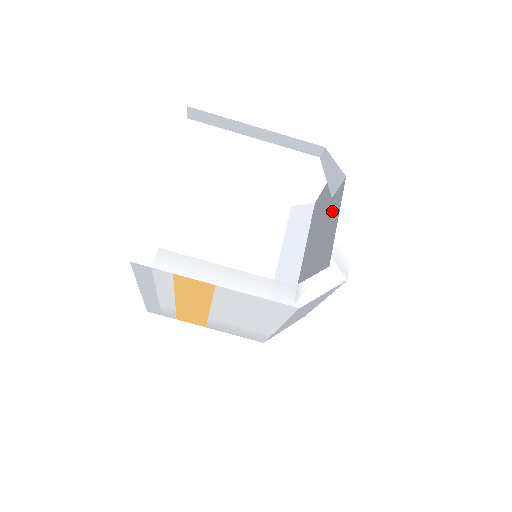
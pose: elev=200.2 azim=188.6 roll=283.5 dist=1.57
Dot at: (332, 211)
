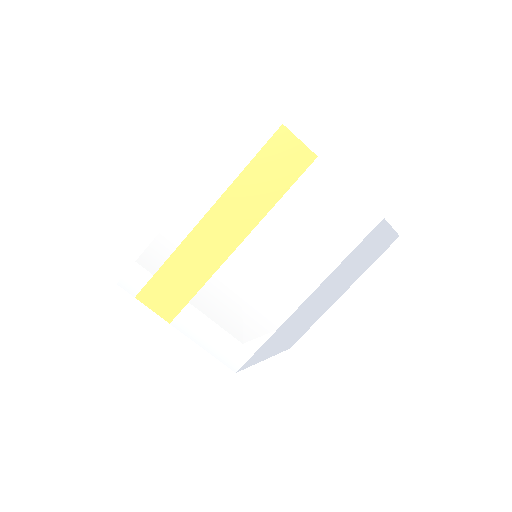
Dot at: occluded
